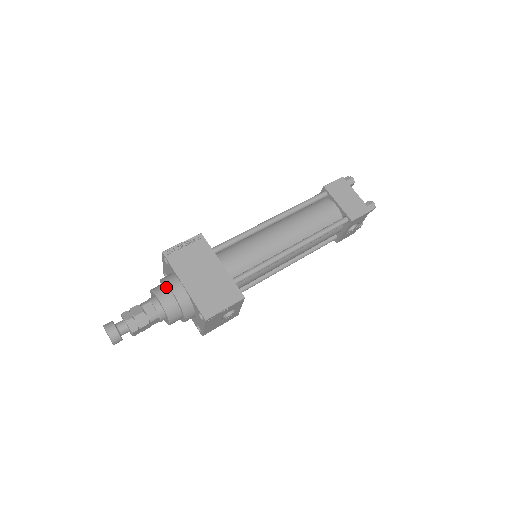
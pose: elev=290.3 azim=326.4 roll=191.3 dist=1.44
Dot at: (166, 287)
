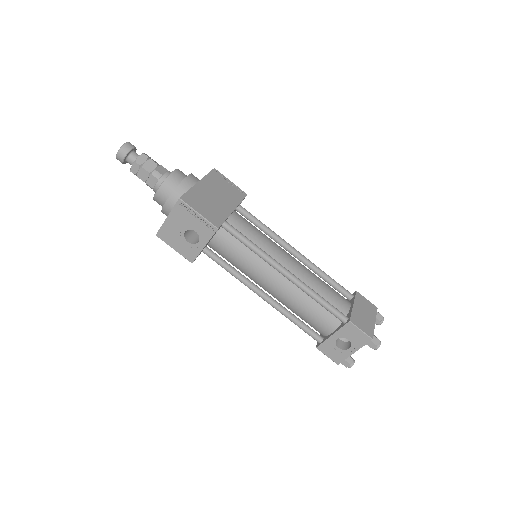
Dot at: occluded
